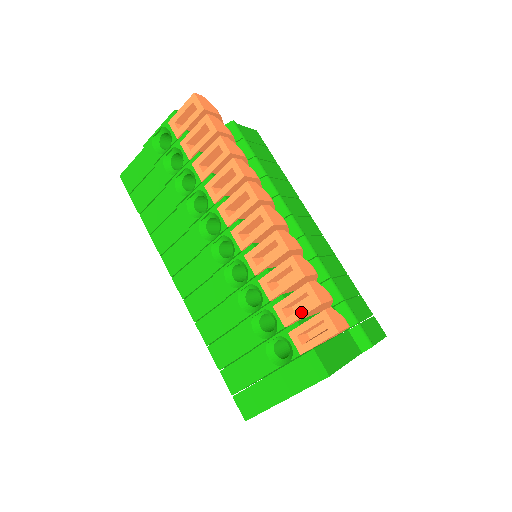
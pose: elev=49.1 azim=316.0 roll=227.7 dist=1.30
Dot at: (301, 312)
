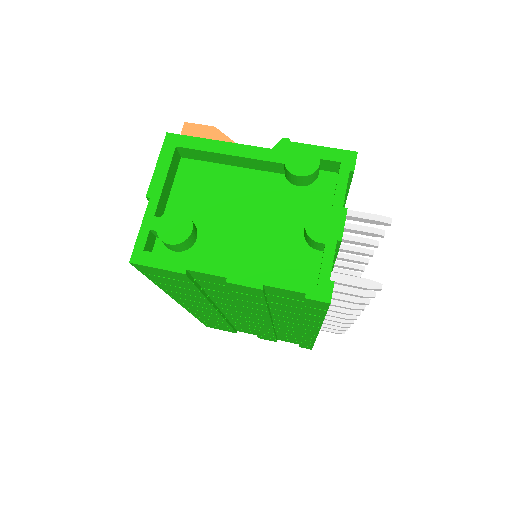
Dot at: occluded
